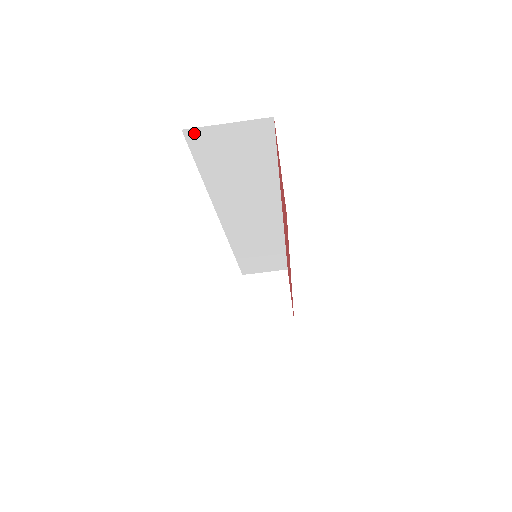
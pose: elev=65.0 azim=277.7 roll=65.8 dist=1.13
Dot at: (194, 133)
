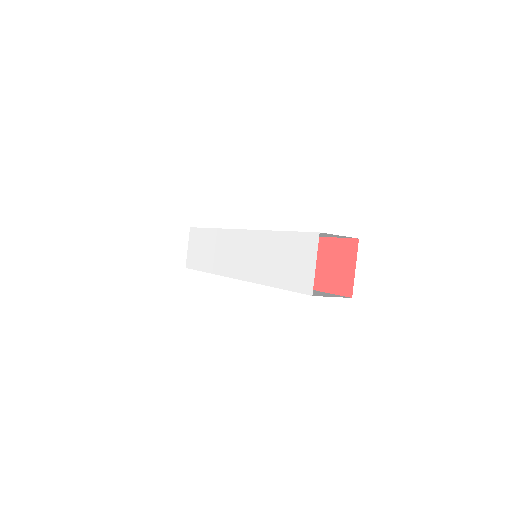
Dot at: occluded
